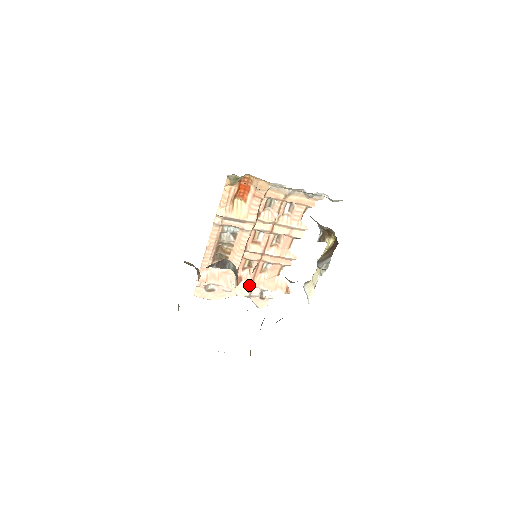
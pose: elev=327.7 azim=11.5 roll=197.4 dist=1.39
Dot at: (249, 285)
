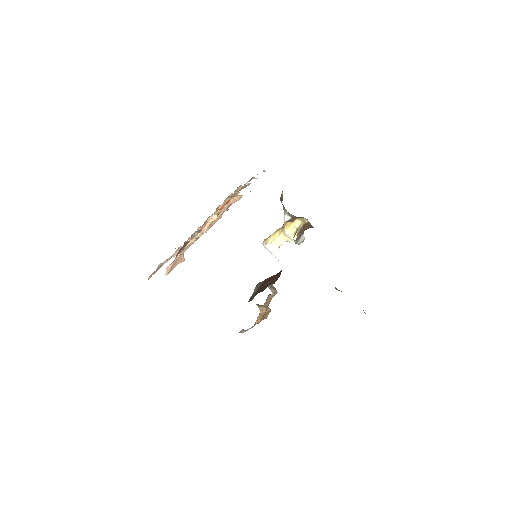
Dot at: occluded
